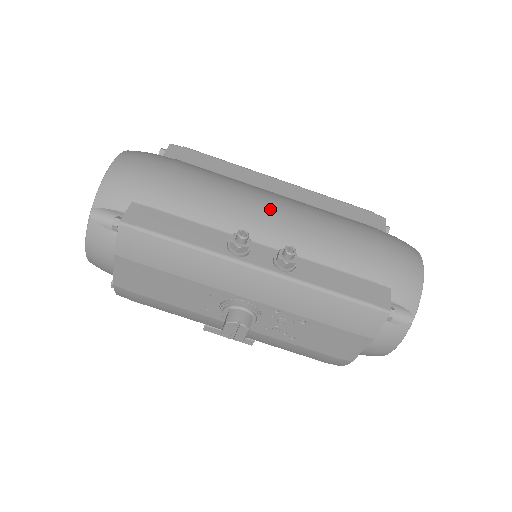
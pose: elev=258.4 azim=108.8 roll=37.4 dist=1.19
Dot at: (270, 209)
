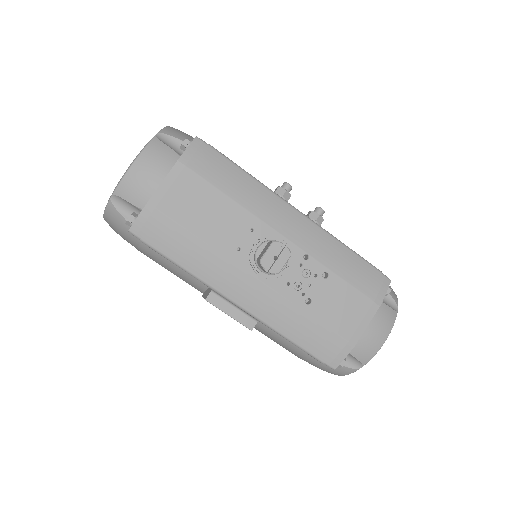
Dot at: occluded
